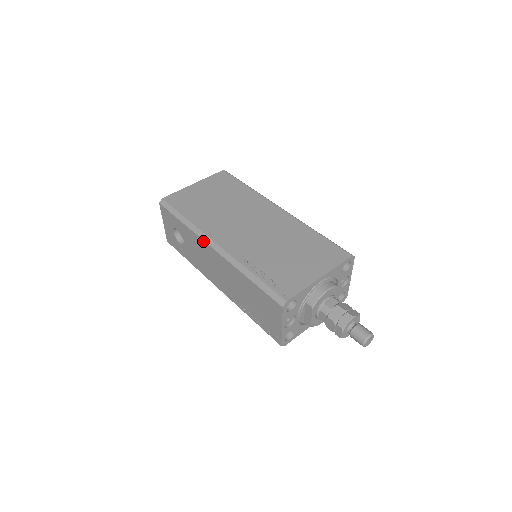
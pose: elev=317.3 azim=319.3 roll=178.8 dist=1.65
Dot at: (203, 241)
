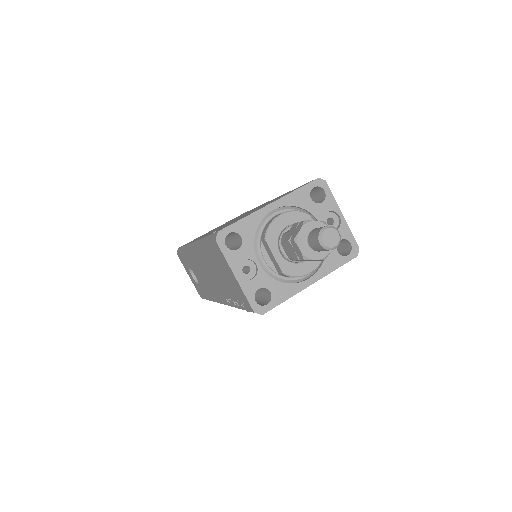
Dot at: (189, 251)
